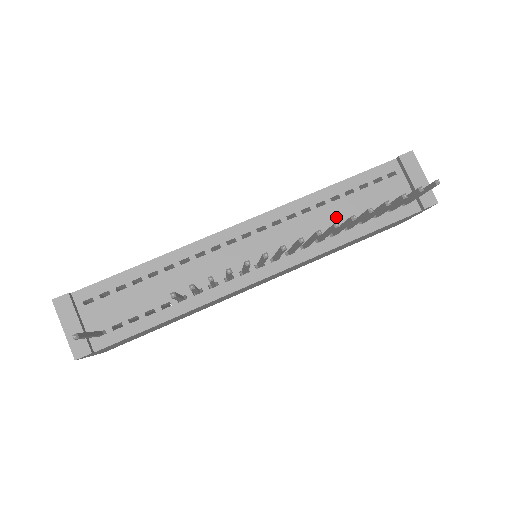
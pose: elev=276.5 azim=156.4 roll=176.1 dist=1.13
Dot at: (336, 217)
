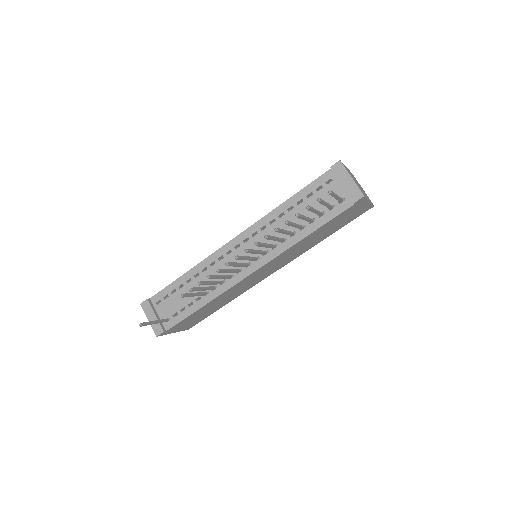
Dot at: (293, 222)
